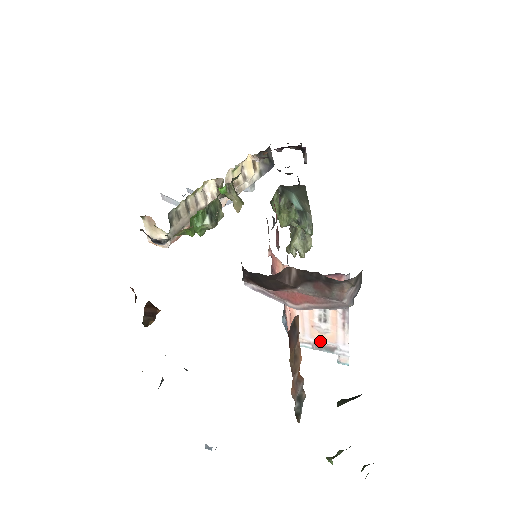
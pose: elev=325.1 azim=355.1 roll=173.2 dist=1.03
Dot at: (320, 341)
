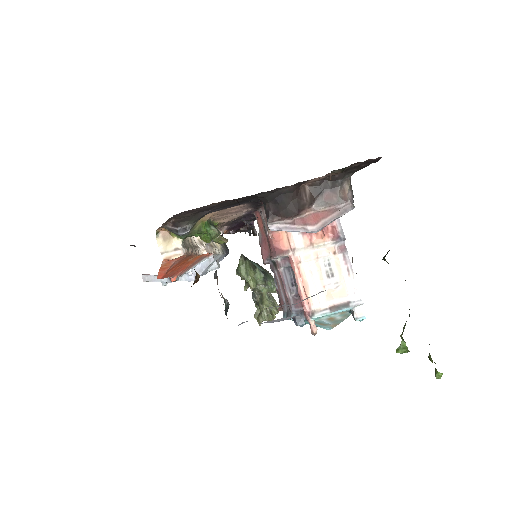
Dot at: (334, 301)
